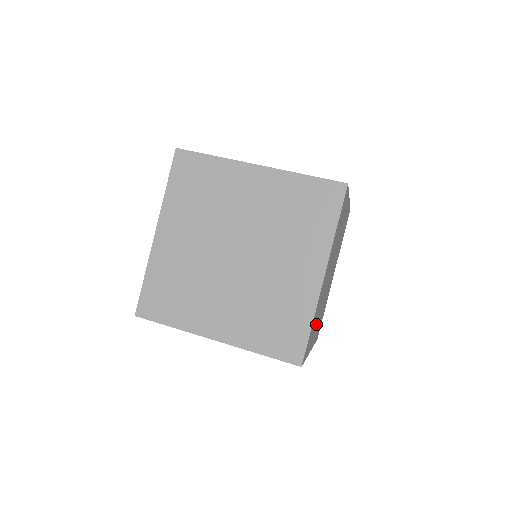
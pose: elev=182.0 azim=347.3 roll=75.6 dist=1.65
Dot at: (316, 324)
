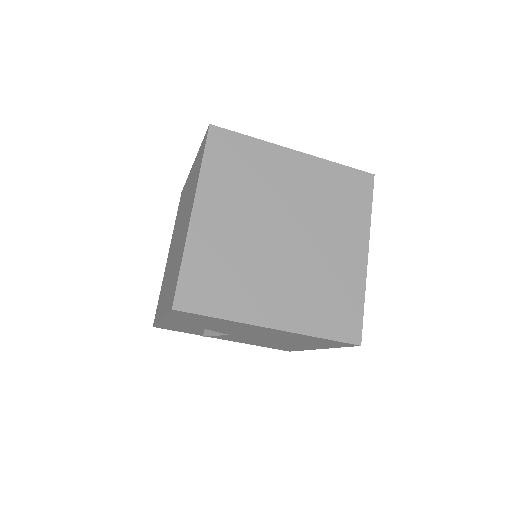
Dot at: (255, 287)
